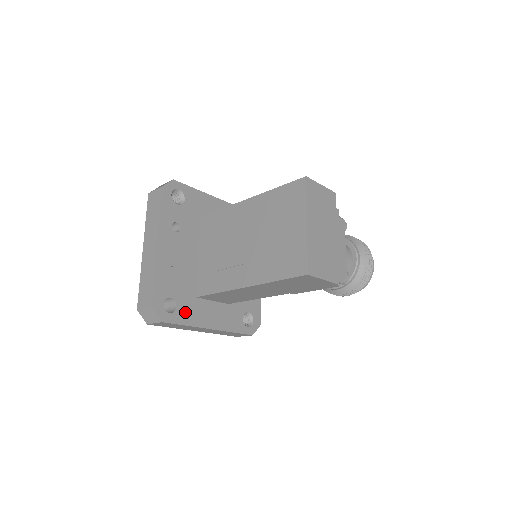
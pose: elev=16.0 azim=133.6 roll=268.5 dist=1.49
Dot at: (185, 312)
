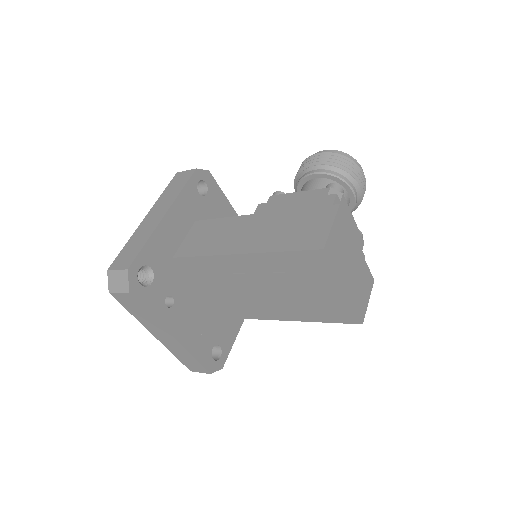
Dot at: (226, 338)
